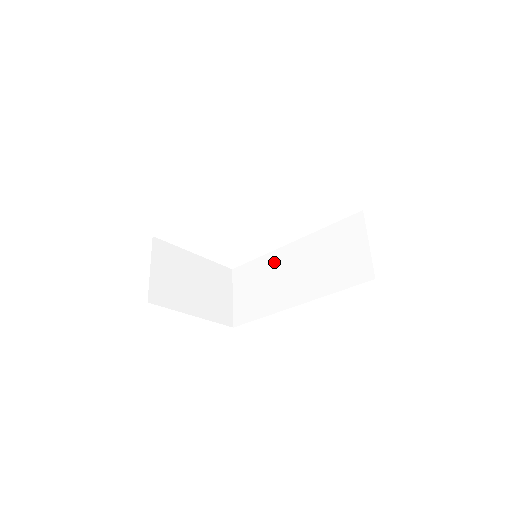
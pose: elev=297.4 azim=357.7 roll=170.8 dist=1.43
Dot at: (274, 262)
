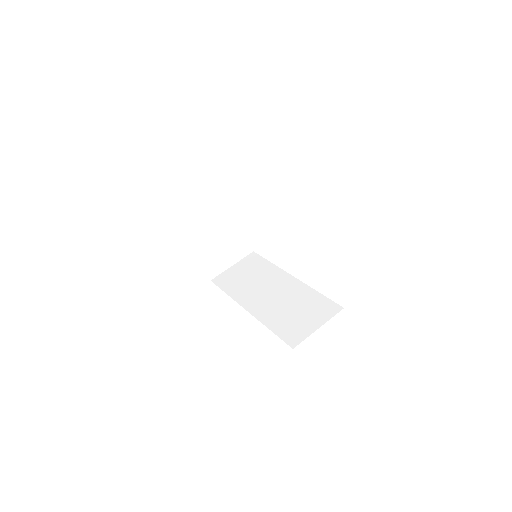
Dot at: (273, 275)
